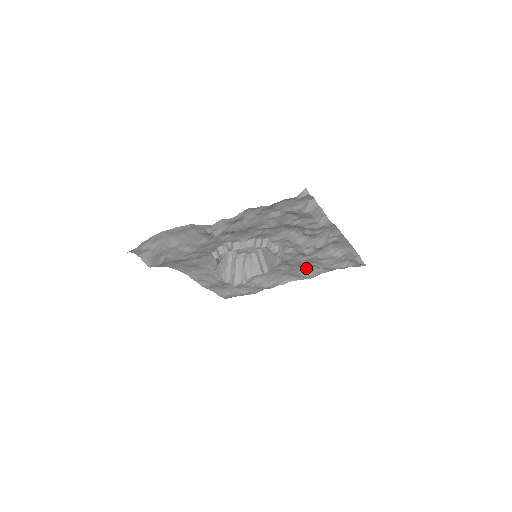
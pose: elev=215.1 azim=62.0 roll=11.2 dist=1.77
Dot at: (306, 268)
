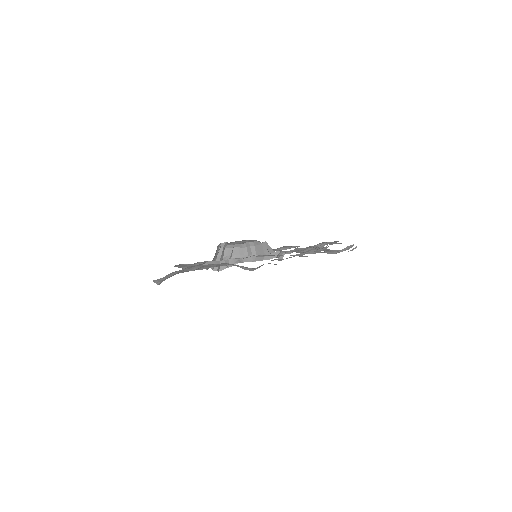
Dot at: (283, 246)
